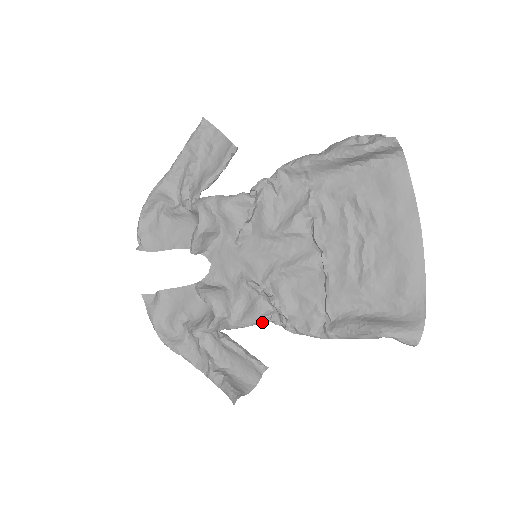
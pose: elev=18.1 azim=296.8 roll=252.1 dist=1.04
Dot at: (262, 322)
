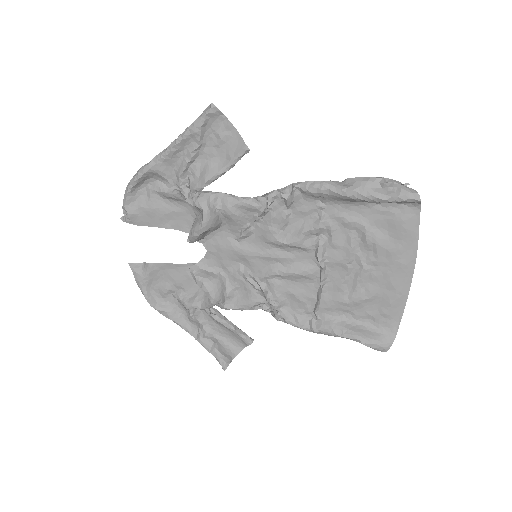
Dot at: (254, 309)
